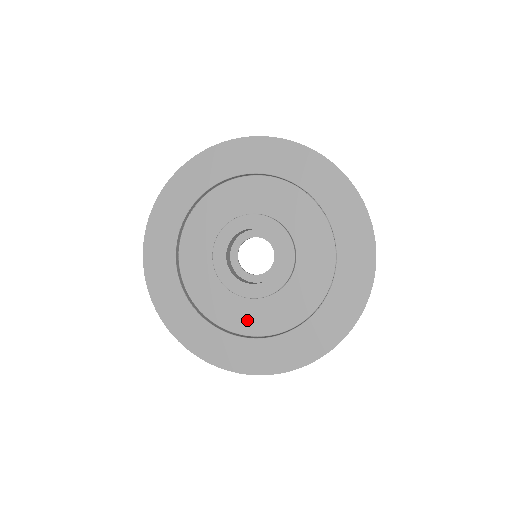
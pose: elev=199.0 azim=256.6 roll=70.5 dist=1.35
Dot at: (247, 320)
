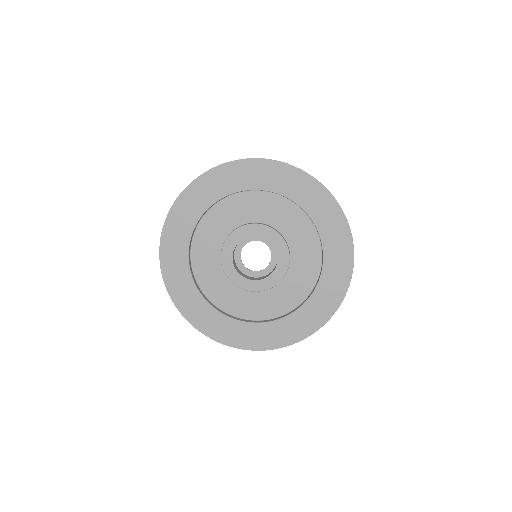
Dot at: (246, 307)
